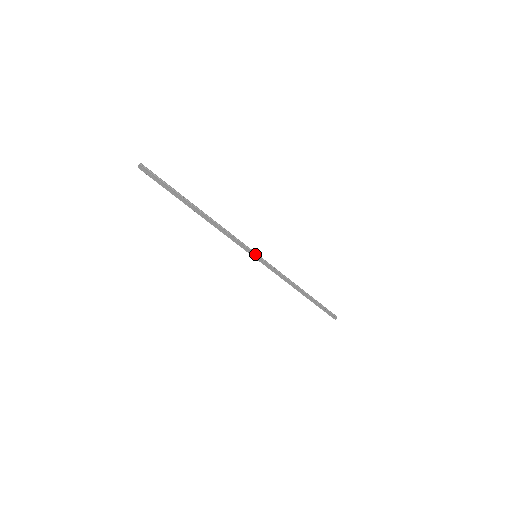
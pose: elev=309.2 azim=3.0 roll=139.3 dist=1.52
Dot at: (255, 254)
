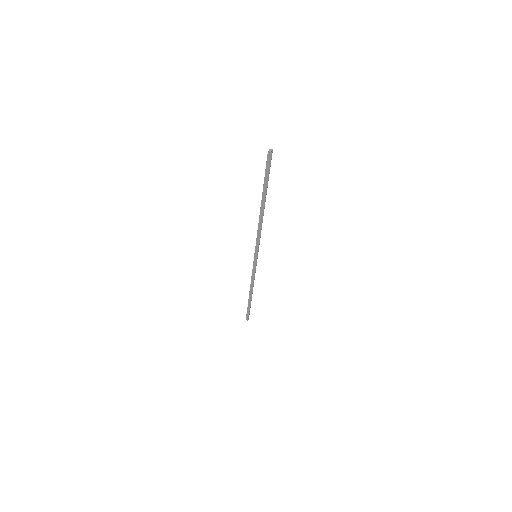
Dot at: (257, 255)
